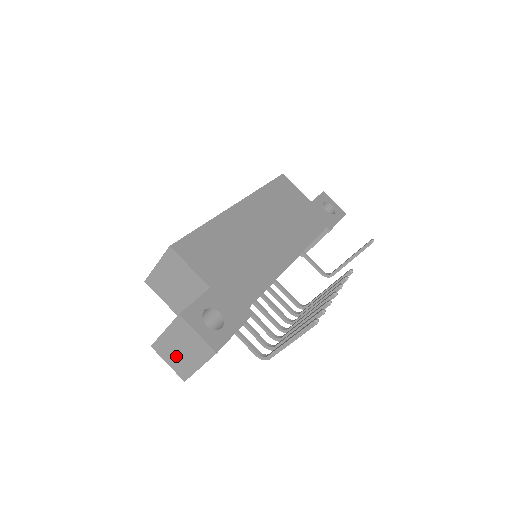
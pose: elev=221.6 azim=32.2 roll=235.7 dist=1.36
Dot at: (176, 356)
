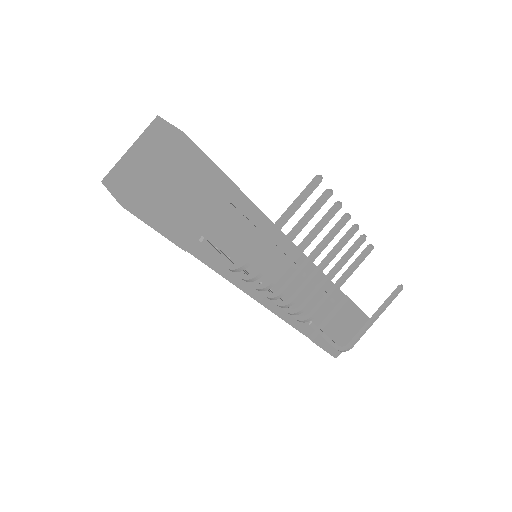
Dot at: (128, 173)
